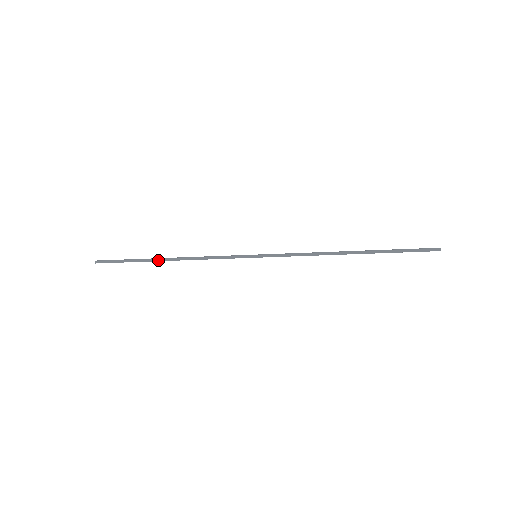
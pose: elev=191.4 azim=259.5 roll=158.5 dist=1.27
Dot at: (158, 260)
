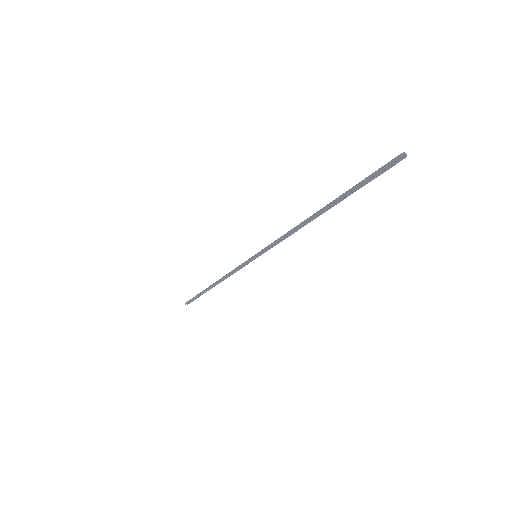
Dot at: (208, 288)
